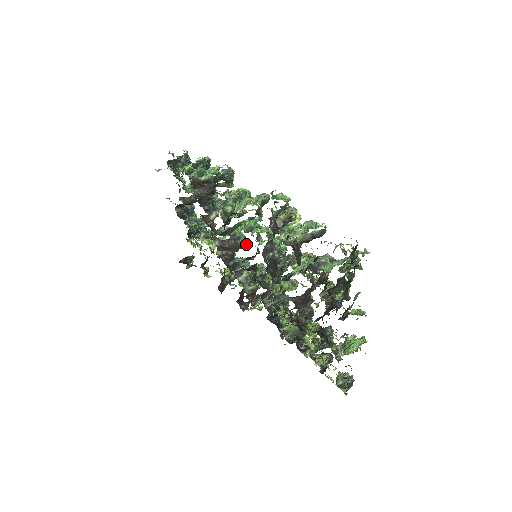
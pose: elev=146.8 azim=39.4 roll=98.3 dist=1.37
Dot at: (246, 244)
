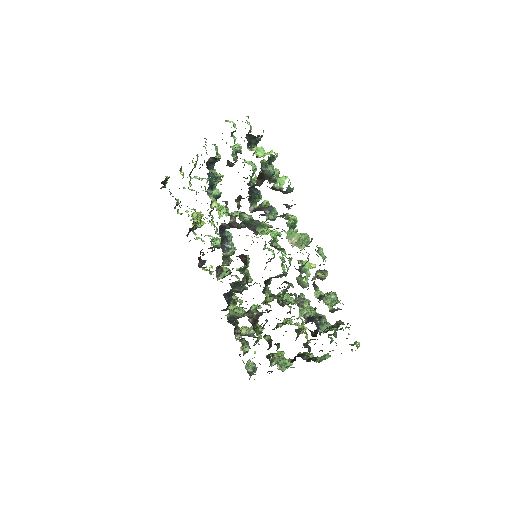
Dot at: (242, 227)
